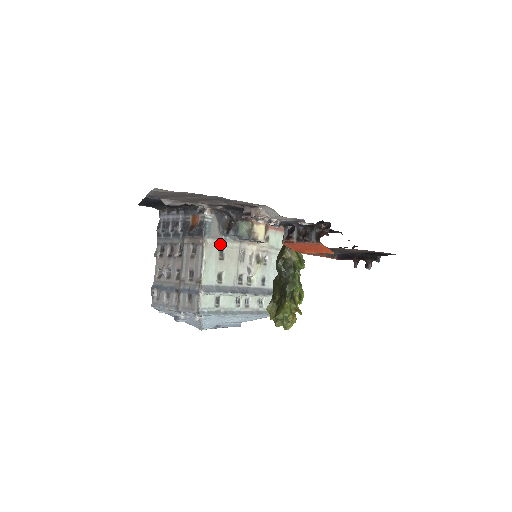
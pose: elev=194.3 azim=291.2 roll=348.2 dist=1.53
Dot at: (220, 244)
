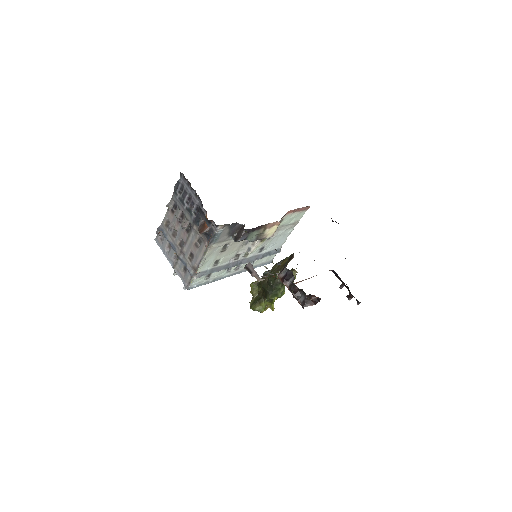
Dot at: (225, 243)
